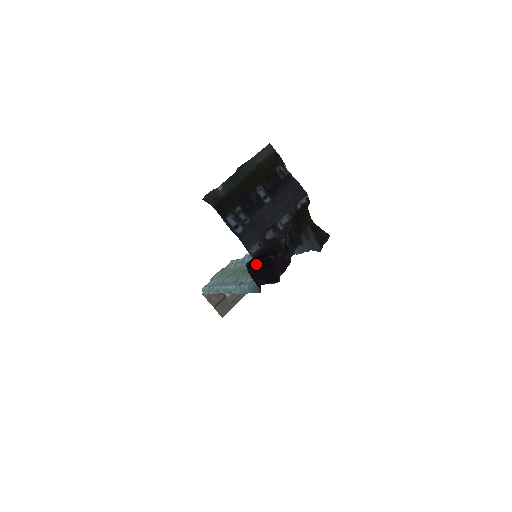
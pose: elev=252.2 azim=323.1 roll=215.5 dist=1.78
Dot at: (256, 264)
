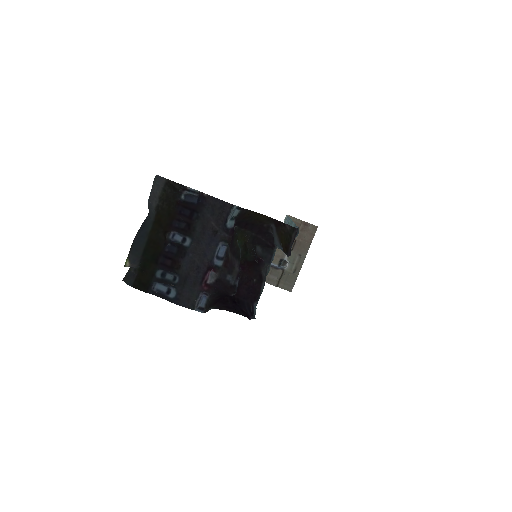
Dot at: (223, 304)
